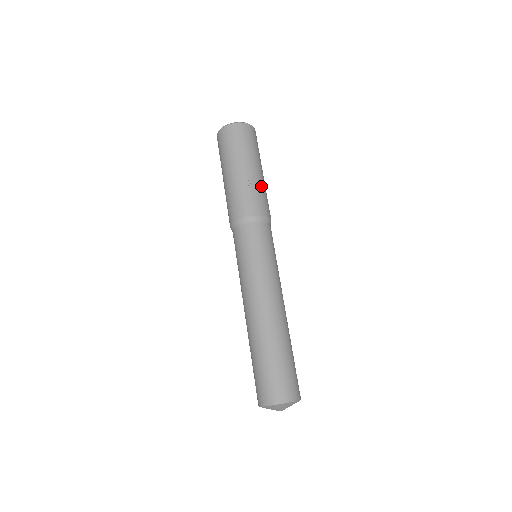
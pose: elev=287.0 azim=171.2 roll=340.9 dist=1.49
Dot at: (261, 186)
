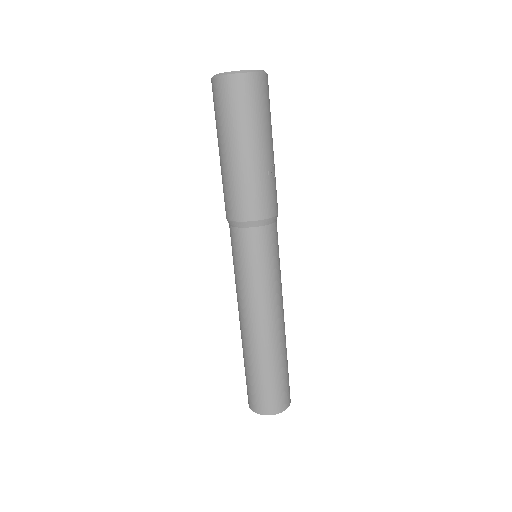
Dot at: occluded
